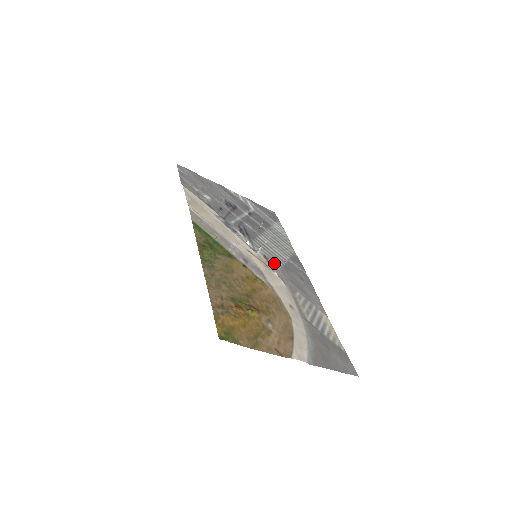
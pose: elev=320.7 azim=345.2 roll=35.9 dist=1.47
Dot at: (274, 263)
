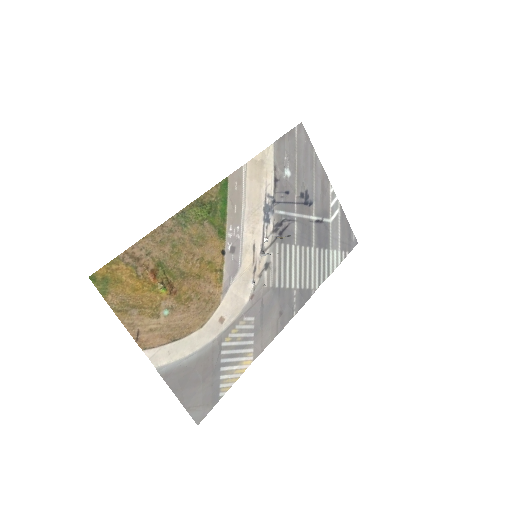
Dot at: (269, 277)
